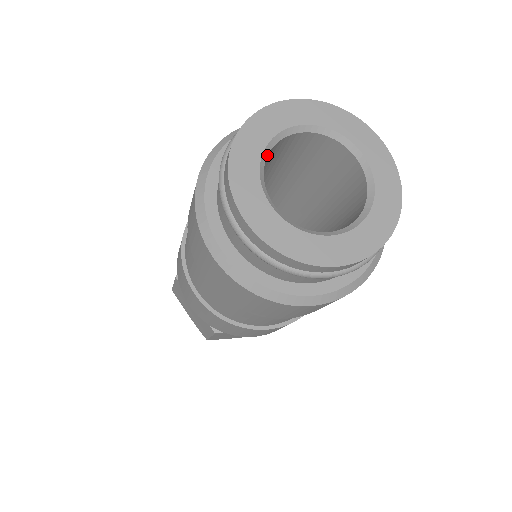
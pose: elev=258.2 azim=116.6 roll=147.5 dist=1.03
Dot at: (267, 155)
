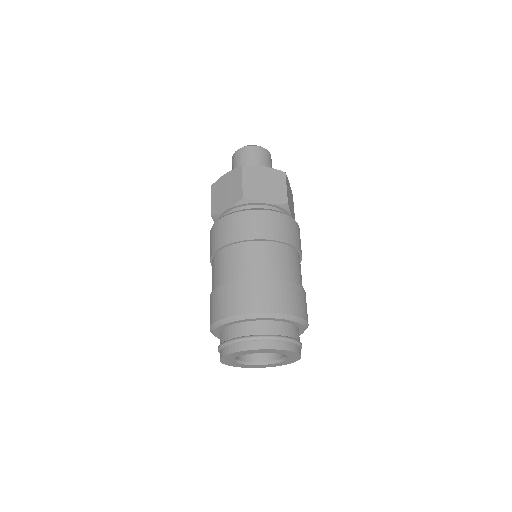
Dot at: (237, 359)
